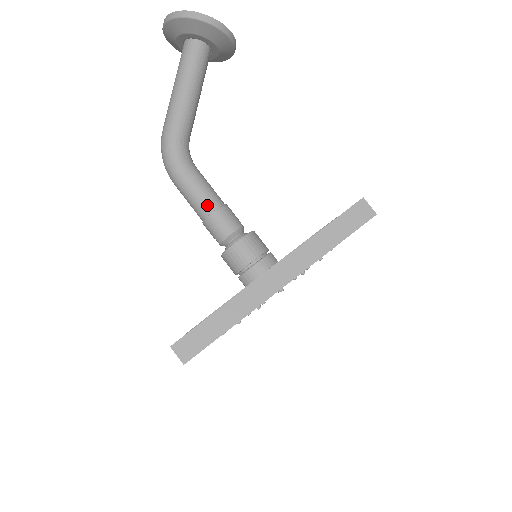
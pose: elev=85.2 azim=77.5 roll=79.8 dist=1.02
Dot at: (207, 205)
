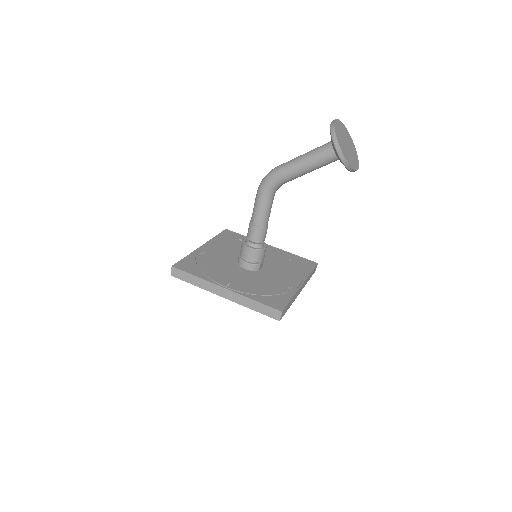
Dot at: (256, 220)
